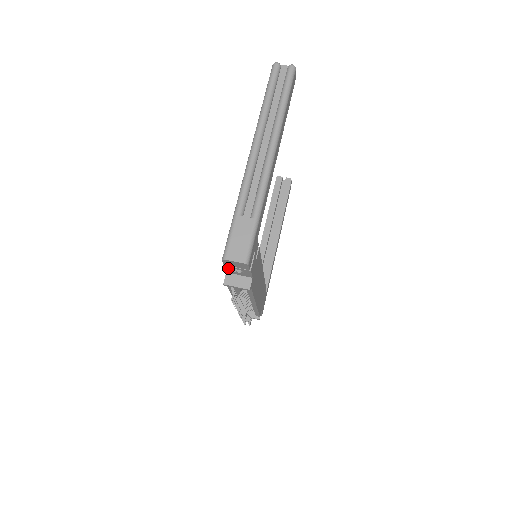
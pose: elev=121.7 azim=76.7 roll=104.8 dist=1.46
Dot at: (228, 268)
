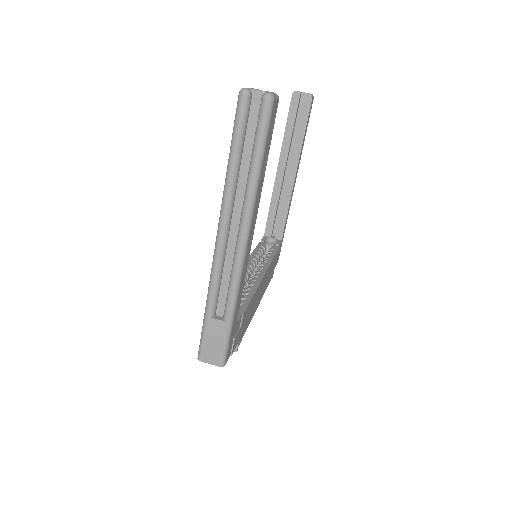
Dot at: occluded
